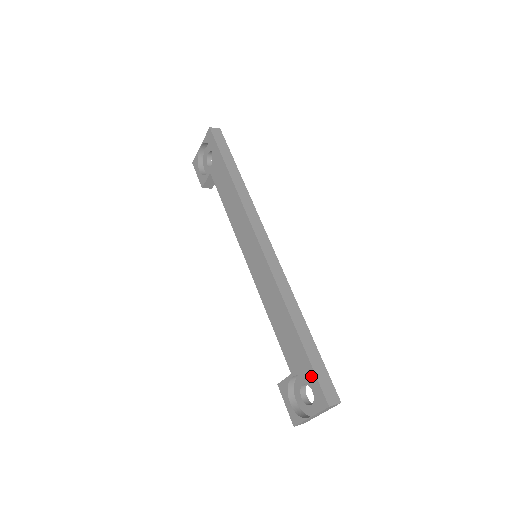
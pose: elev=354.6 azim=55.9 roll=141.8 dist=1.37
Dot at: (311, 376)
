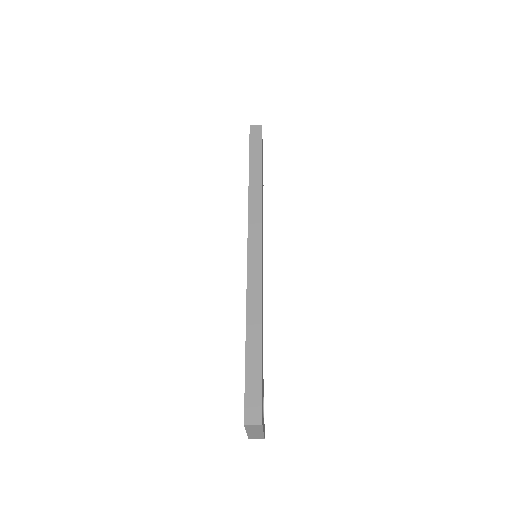
Dot at: (245, 388)
